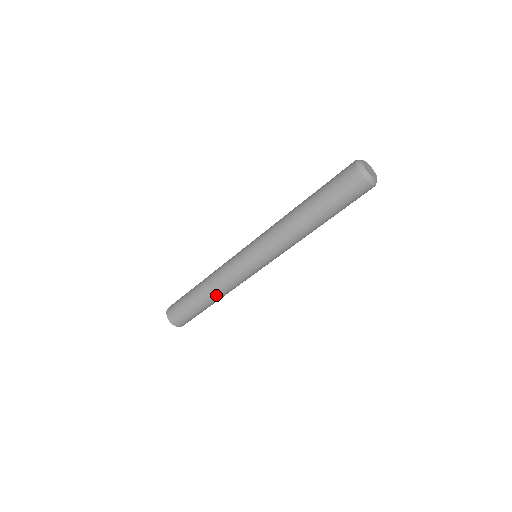
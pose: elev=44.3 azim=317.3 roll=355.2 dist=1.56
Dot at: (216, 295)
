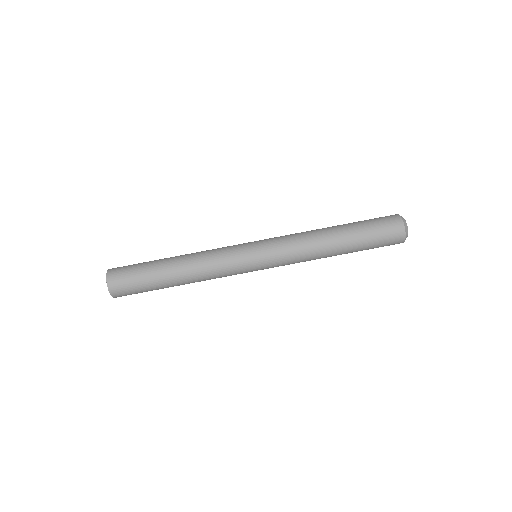
Dot at: (188, 267)
